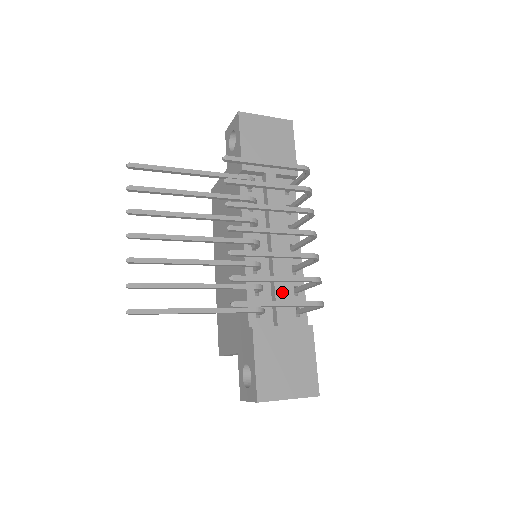
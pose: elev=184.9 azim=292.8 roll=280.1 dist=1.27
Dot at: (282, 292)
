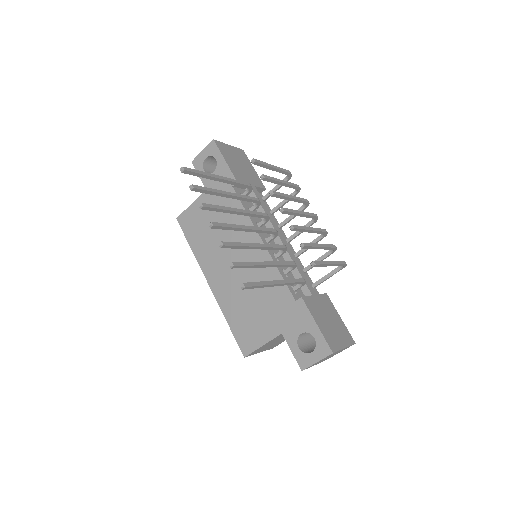
Dot at: (301, 271)
